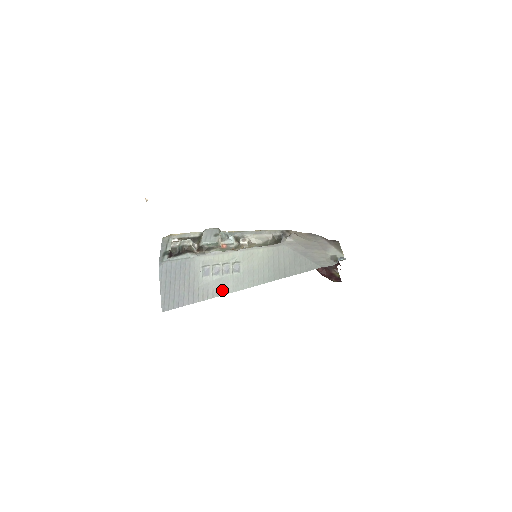
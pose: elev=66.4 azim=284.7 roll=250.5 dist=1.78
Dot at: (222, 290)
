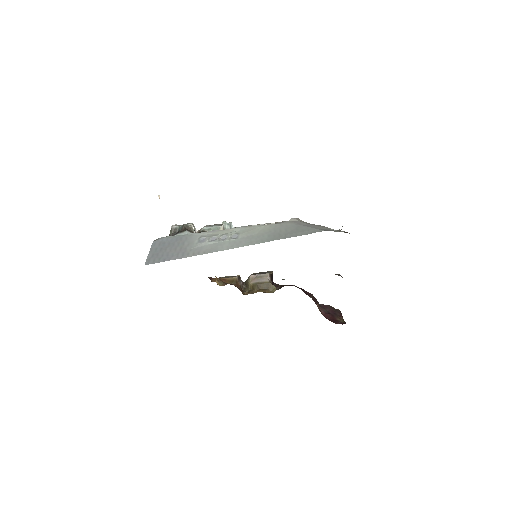
Dot at: (215, 249)
